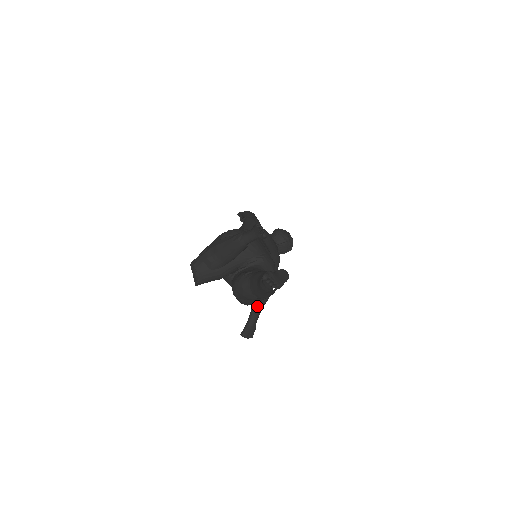
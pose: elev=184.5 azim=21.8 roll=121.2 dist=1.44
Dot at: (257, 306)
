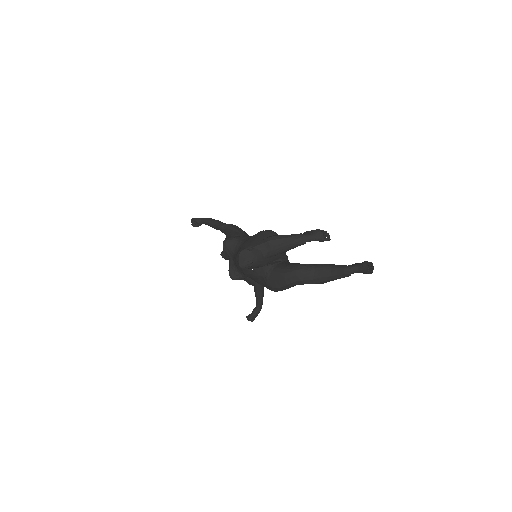
Dot at: (262, 295)
